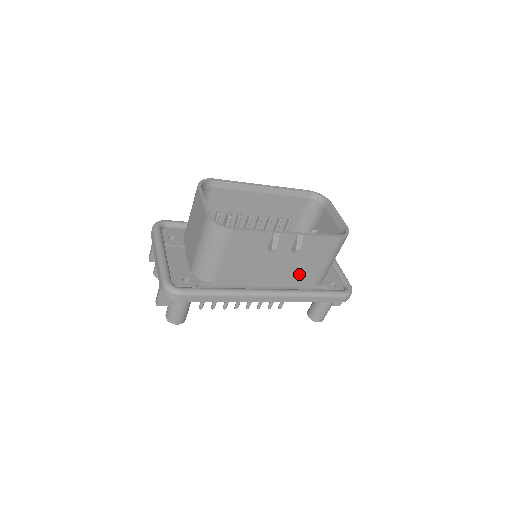
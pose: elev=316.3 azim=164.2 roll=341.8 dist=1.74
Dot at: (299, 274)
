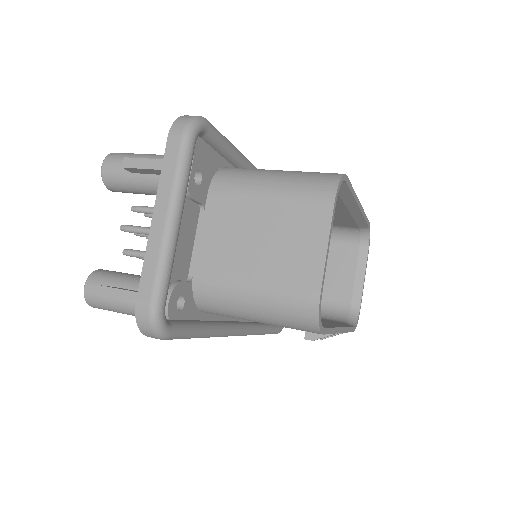
Dot at: occluded
